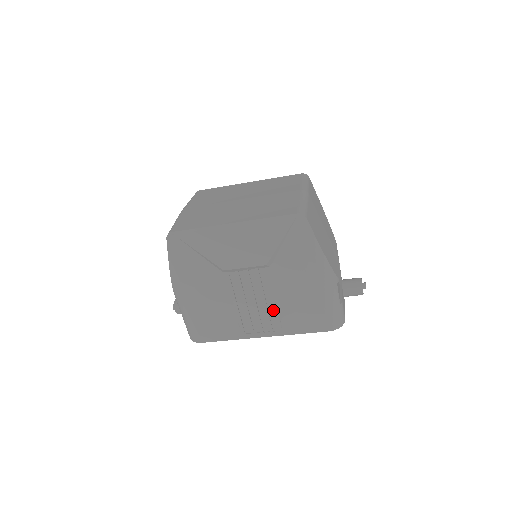
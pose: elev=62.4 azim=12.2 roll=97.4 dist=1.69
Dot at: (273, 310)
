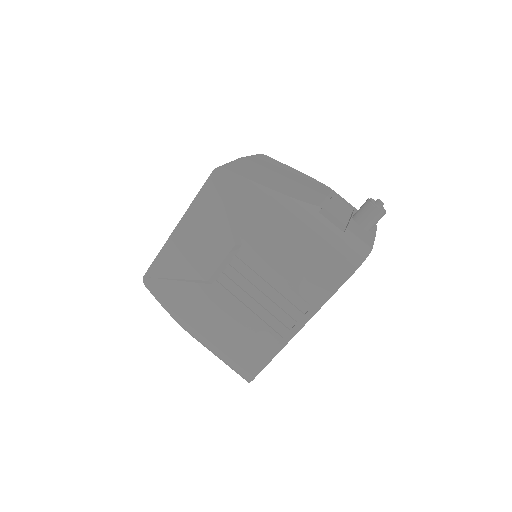
Dot at: (284, 290)
